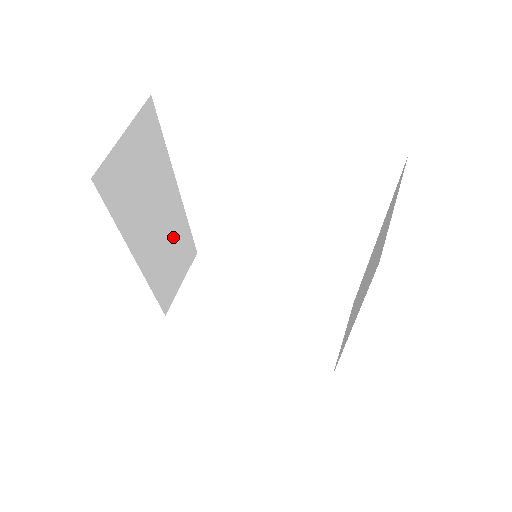
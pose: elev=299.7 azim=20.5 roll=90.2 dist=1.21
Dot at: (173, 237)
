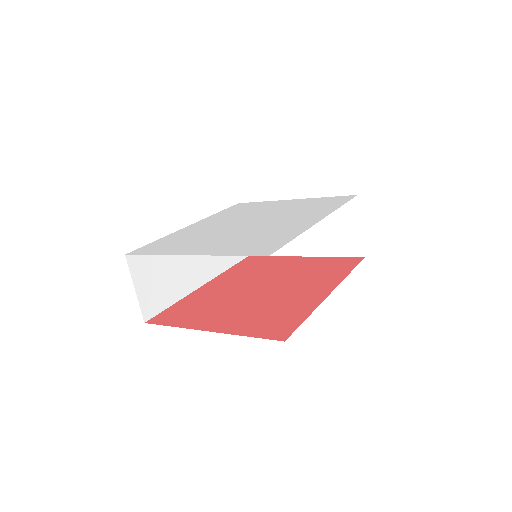
Dot at: occluded
